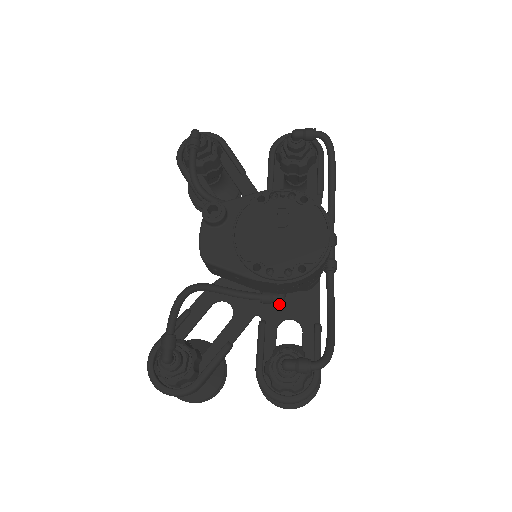
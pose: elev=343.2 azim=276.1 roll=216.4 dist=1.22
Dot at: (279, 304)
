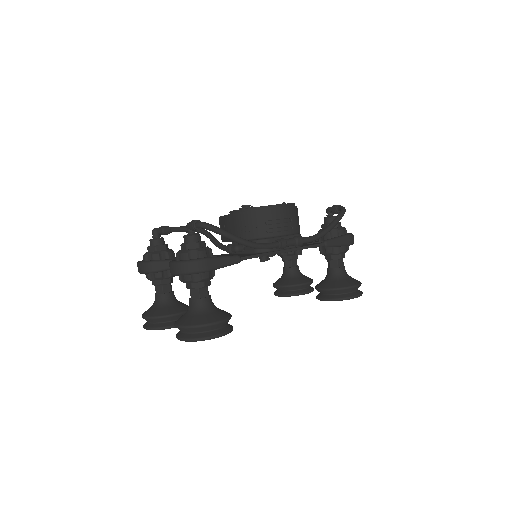
Dot at: occluded
